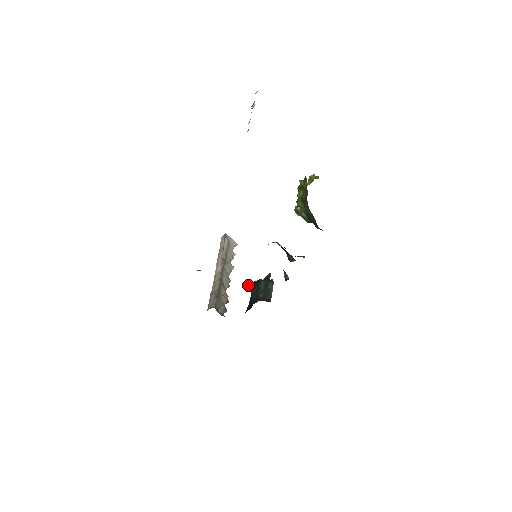
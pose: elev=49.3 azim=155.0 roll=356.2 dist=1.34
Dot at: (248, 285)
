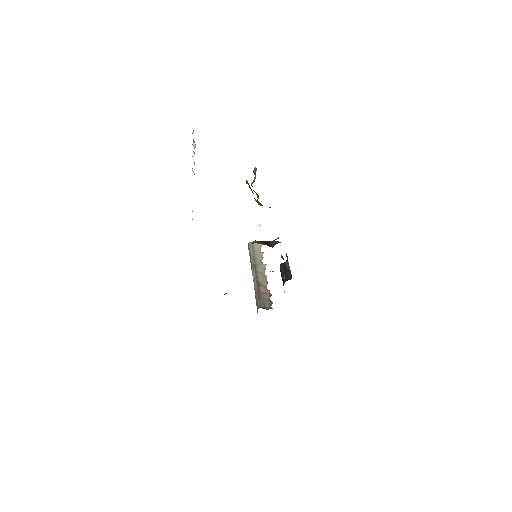
Dot at: occluded
